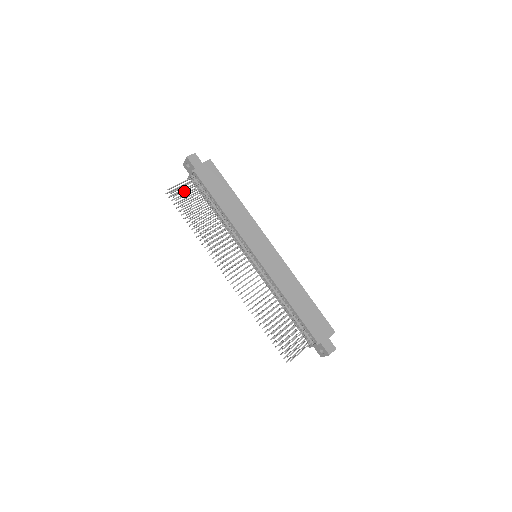
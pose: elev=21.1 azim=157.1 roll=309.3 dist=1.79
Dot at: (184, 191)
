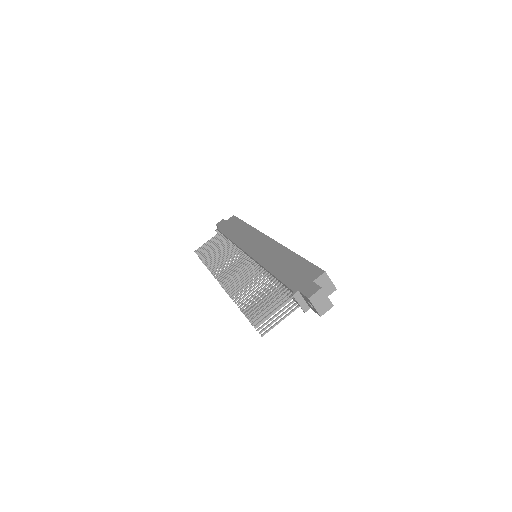
Dot at: (206, 246)
